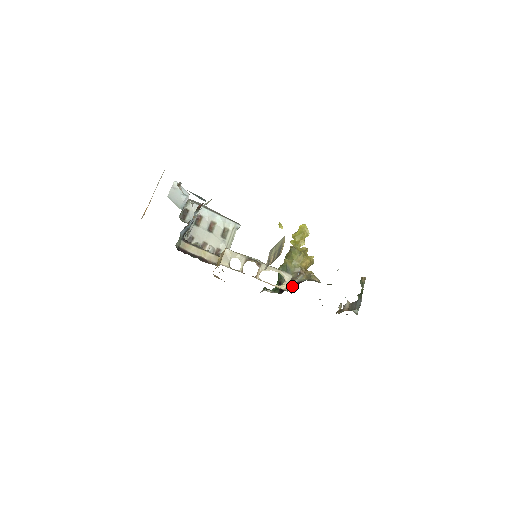
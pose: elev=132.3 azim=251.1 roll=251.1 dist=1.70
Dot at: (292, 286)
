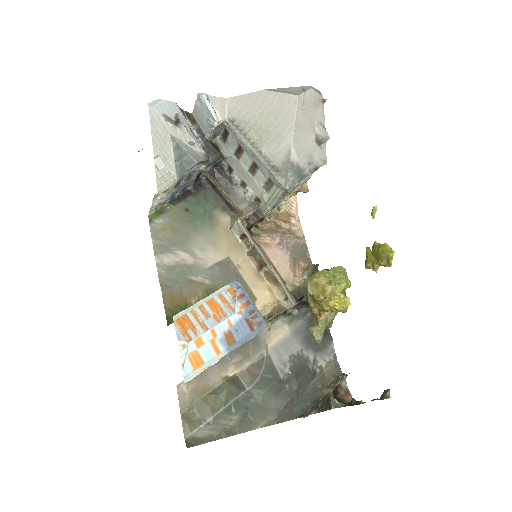
Dot at: occluded
